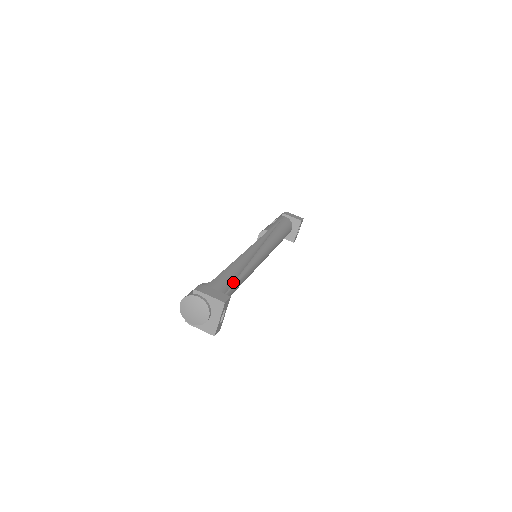
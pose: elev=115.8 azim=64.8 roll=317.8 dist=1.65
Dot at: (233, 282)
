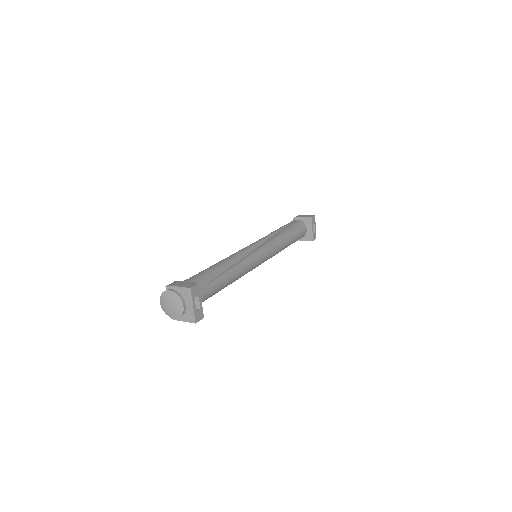
Dot at: (216, 276)
